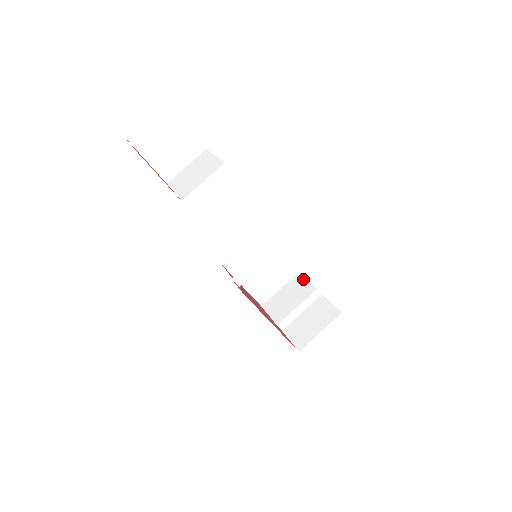
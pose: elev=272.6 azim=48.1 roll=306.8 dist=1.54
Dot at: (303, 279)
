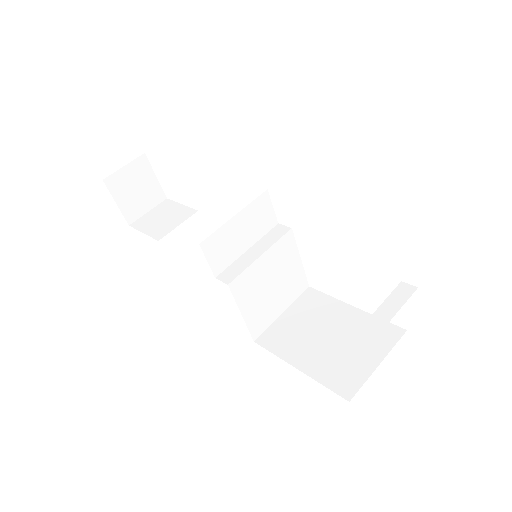
Dot at: occluded
